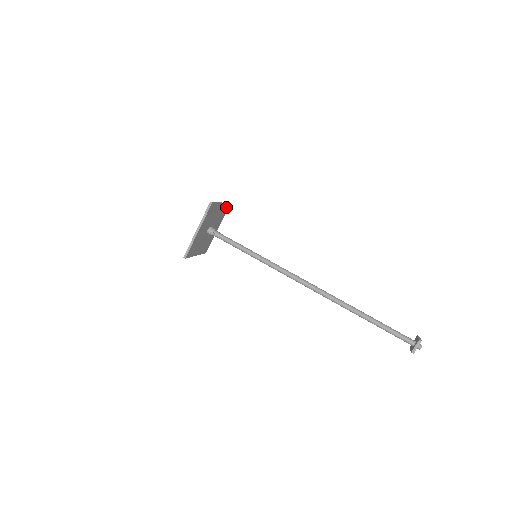
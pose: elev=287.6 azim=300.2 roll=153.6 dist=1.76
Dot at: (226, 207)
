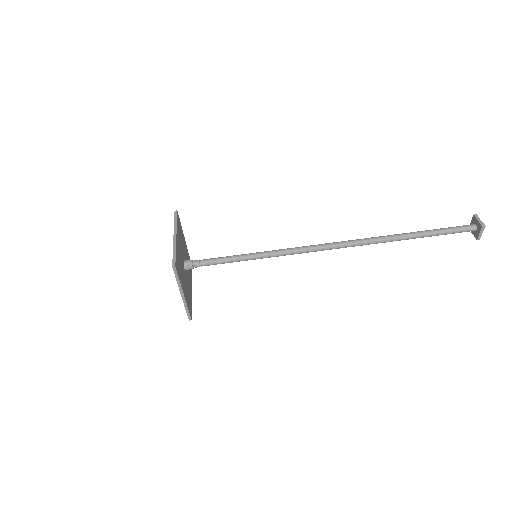
Dot at: (177, 221)
